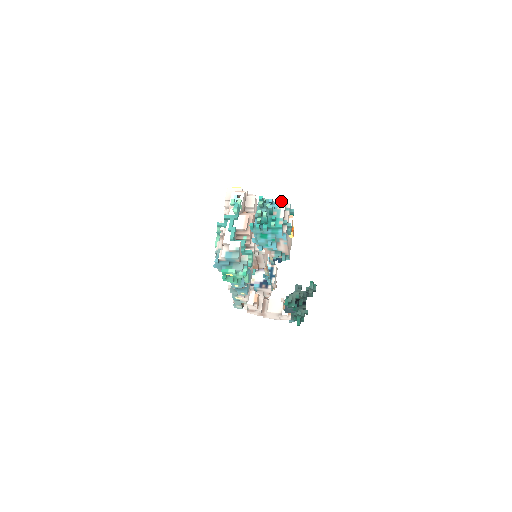
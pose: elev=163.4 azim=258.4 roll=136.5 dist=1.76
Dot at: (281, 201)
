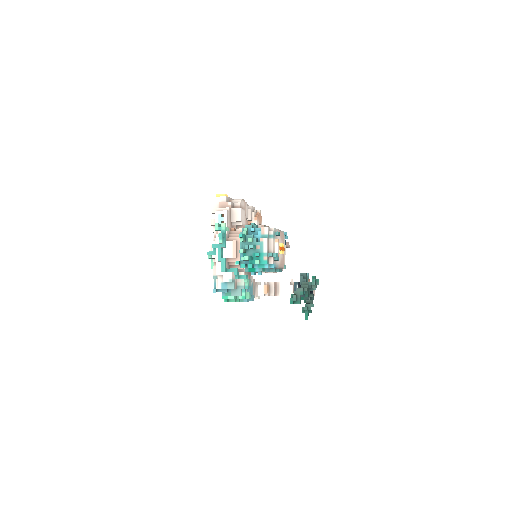
Dot at: (263, 229)
